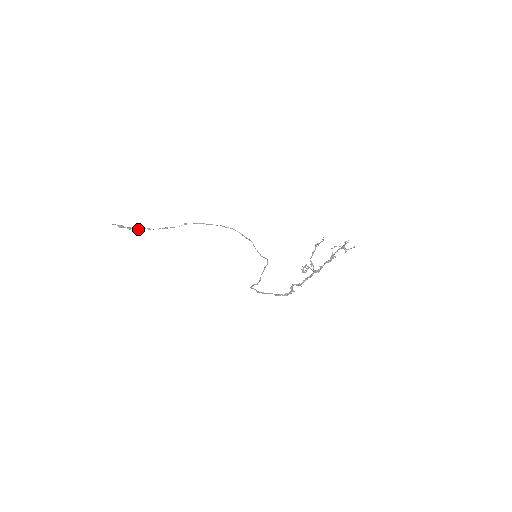
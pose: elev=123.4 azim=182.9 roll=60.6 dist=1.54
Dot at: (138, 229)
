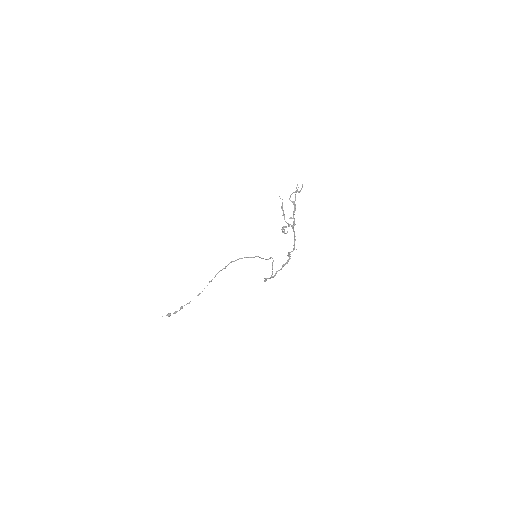
Dot at: occluded
